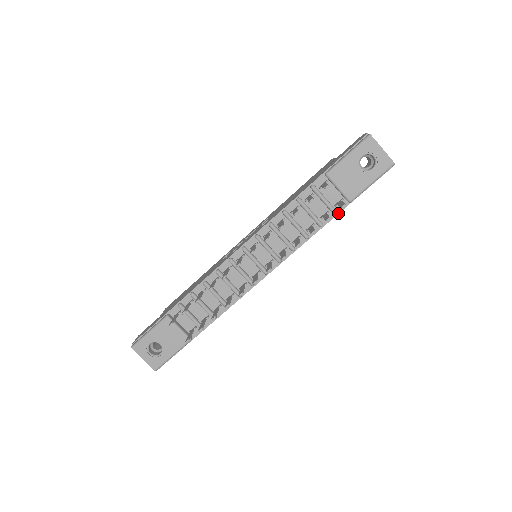
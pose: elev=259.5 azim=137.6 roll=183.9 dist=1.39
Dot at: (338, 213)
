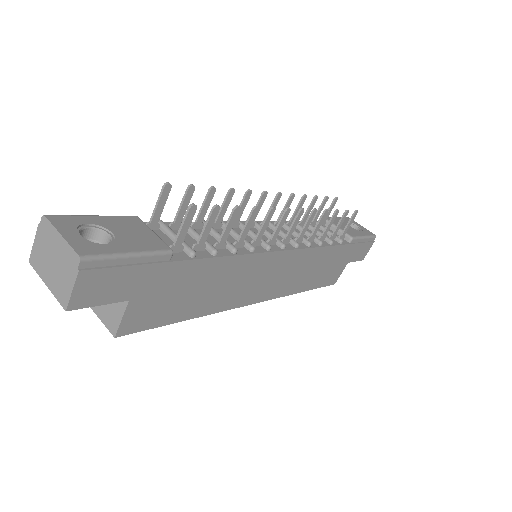
Dot at: (343, 244)
